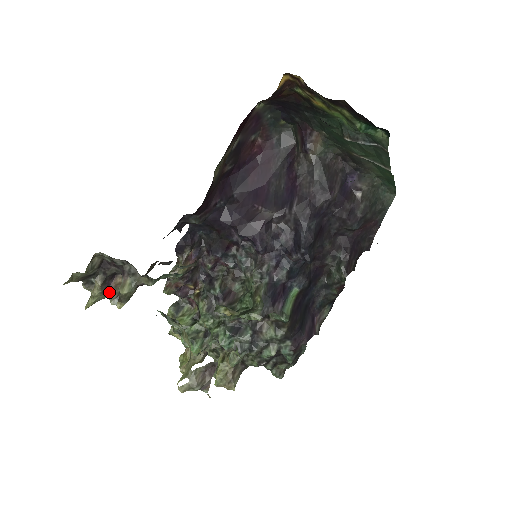
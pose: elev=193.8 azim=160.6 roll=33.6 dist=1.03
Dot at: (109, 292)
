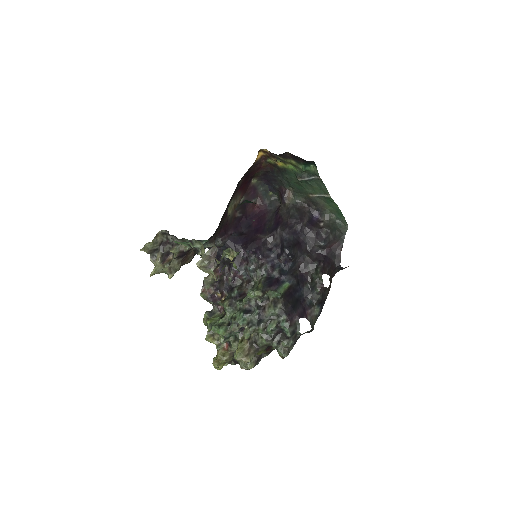
Dot at: (164, 262)
